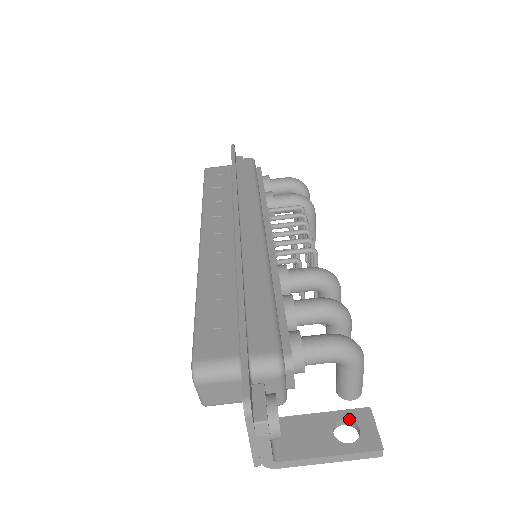
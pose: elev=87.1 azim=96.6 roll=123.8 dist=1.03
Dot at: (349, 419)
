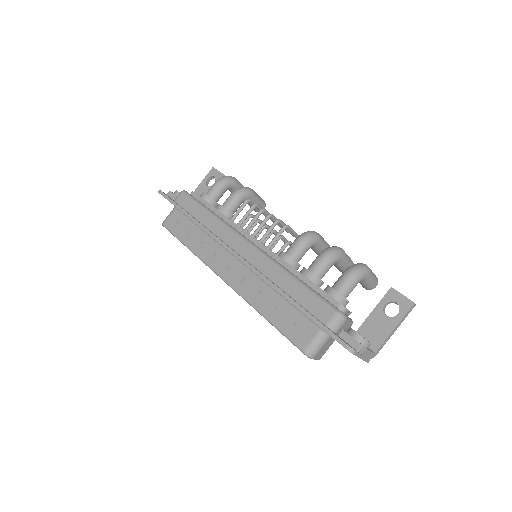
Dot at: (387, 302)
